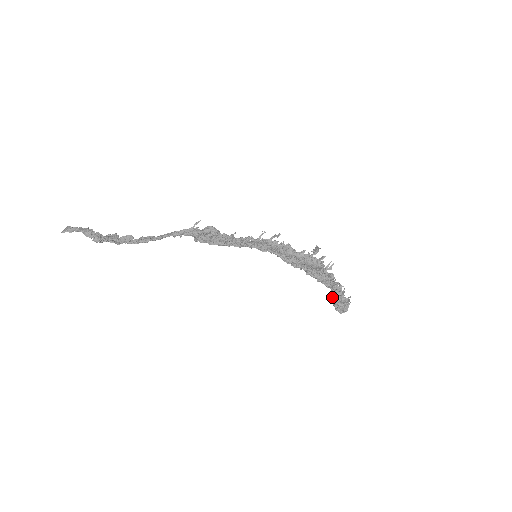
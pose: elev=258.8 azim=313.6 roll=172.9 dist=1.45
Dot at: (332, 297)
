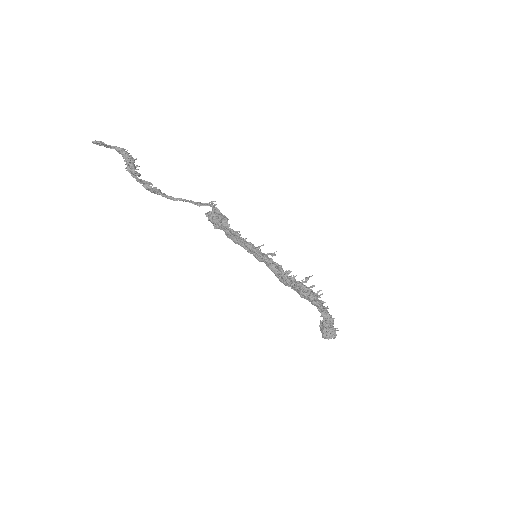
Dot at: (320, 323)
